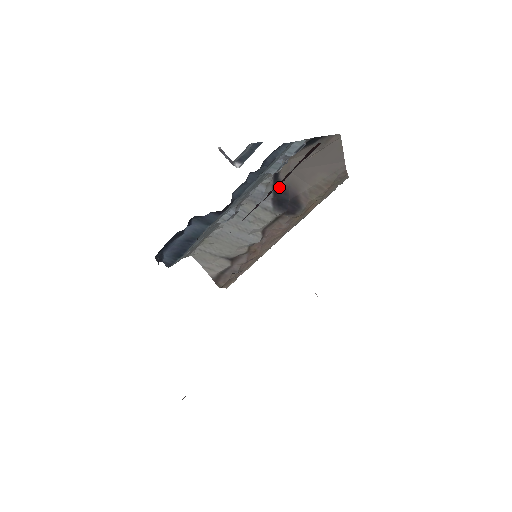
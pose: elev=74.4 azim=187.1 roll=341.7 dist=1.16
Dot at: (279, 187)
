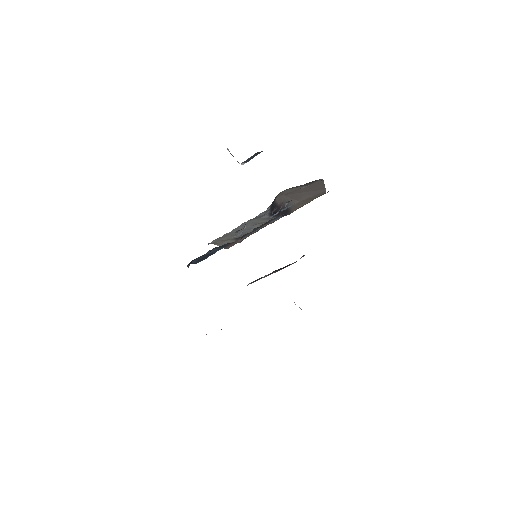
Dot at: (275, 206)
